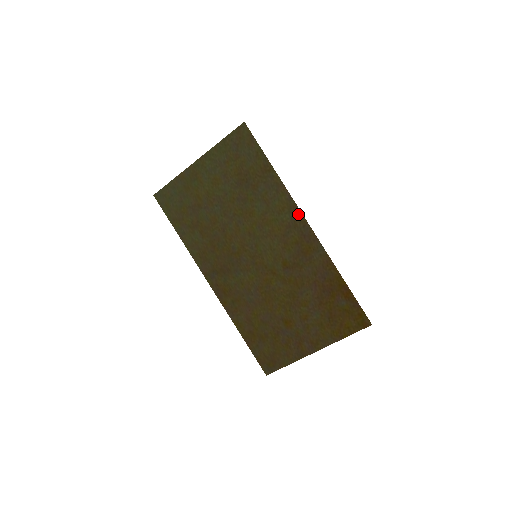
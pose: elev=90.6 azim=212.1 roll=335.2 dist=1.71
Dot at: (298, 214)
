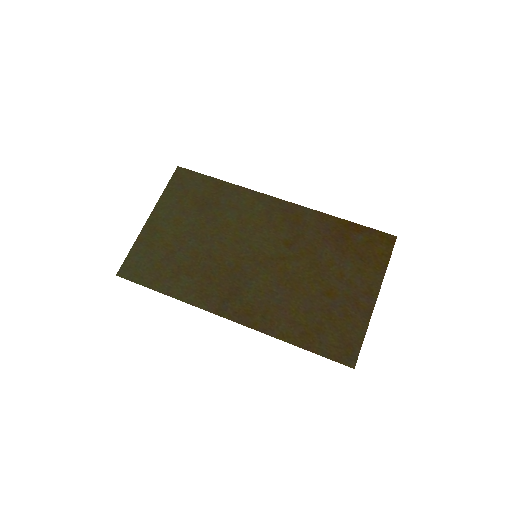
Dot at: (268, 198)
